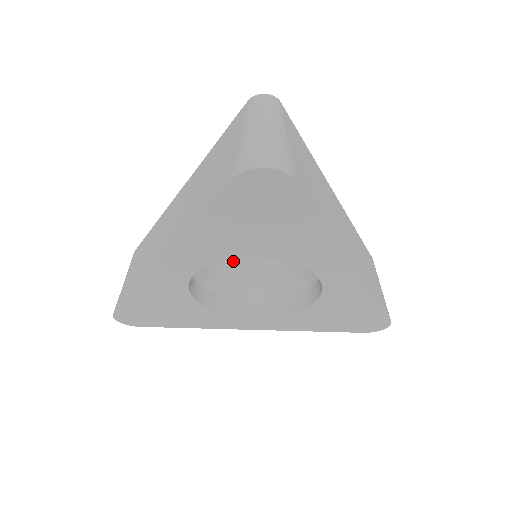
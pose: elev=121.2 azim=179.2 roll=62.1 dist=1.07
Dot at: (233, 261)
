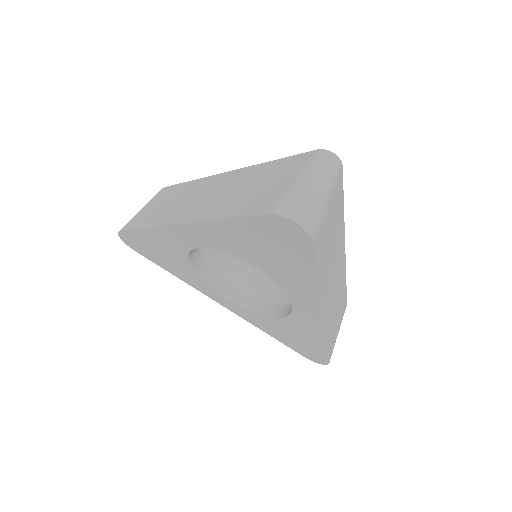
Dot at: occluded
